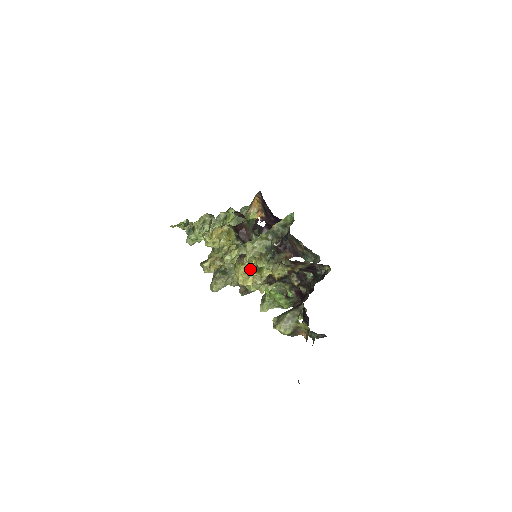
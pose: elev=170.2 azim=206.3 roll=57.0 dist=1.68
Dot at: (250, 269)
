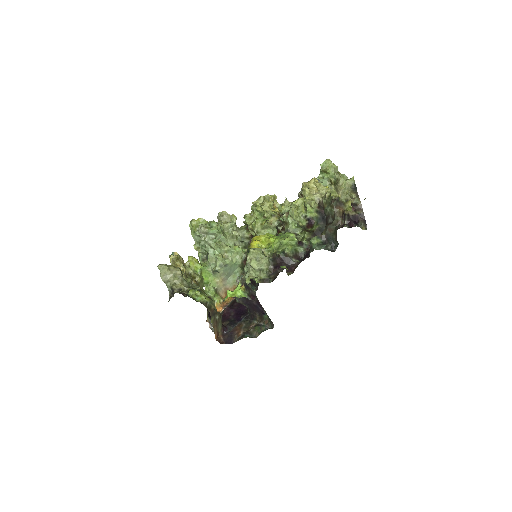
Dot at: occluded
